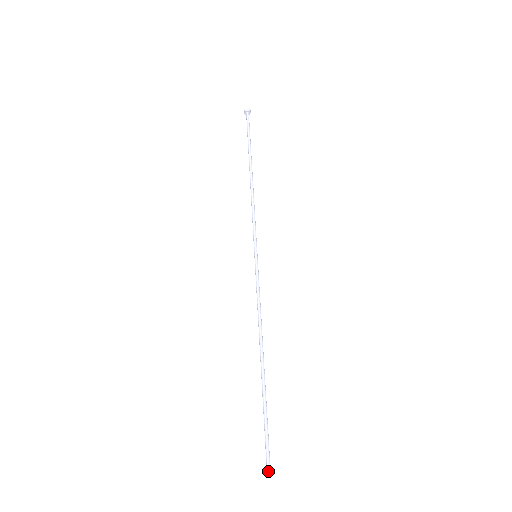
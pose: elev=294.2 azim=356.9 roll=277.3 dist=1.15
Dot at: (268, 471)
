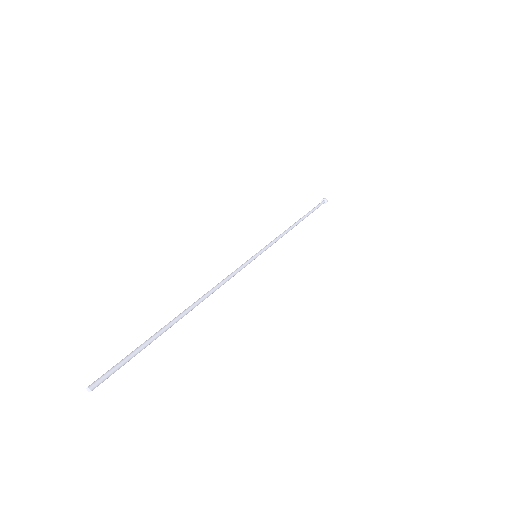
Dot at: (92, 383)
